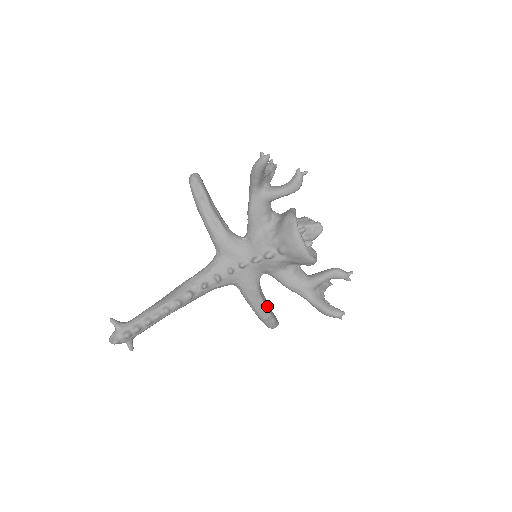
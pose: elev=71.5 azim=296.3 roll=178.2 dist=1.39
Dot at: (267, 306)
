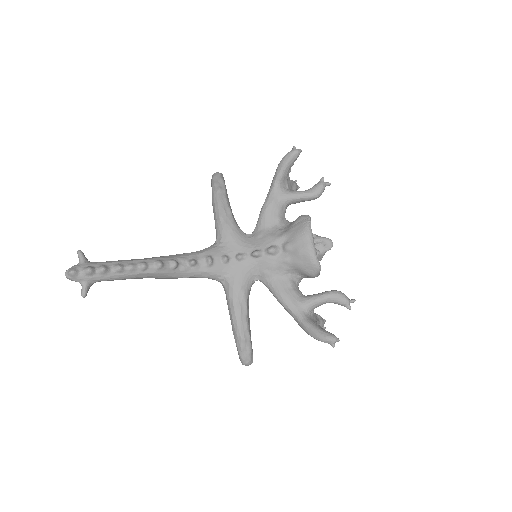
Dot at: (249, 325)
